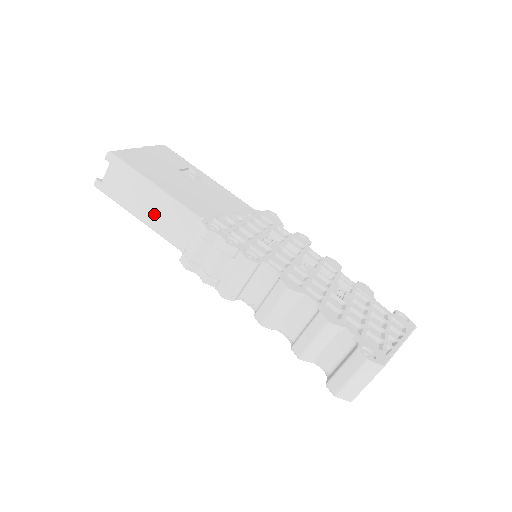
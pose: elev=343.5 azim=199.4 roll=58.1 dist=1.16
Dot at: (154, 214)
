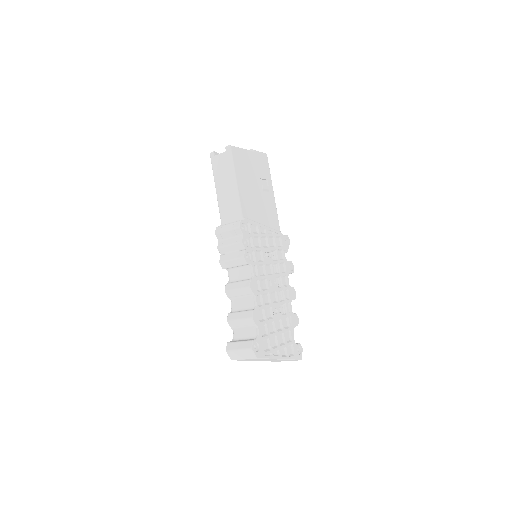
Dot at: (224, 195)
